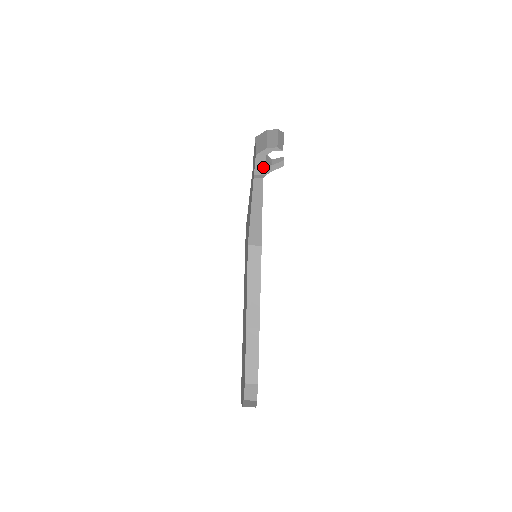
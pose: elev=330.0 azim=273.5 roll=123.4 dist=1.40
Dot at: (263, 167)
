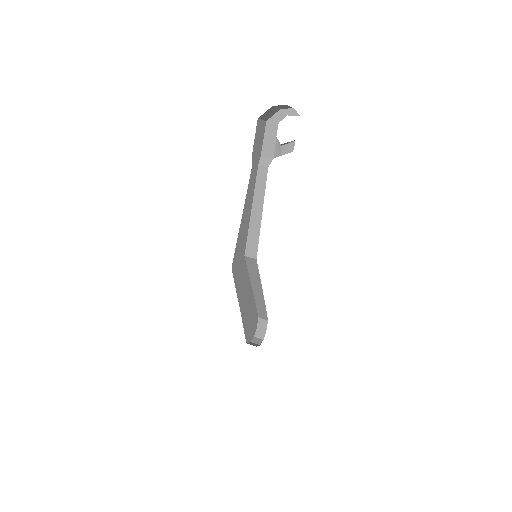
Dot at: (272, 144)
